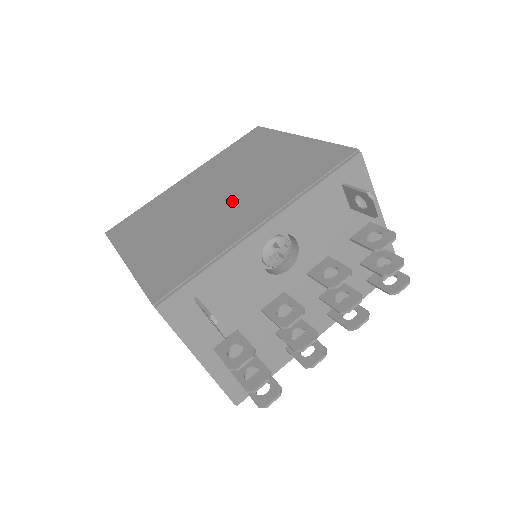
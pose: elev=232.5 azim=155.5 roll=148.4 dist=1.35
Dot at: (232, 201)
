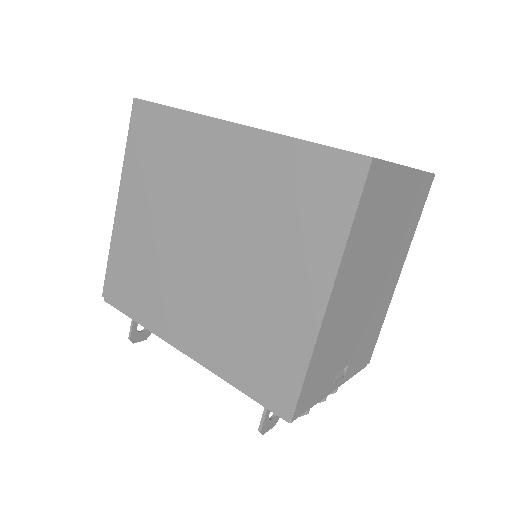
Dot at: (200, 281)
